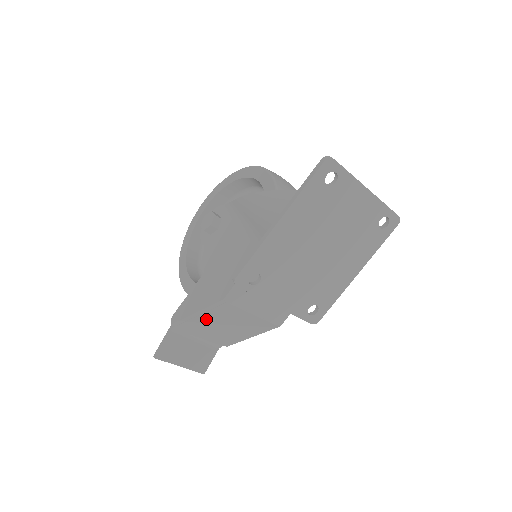
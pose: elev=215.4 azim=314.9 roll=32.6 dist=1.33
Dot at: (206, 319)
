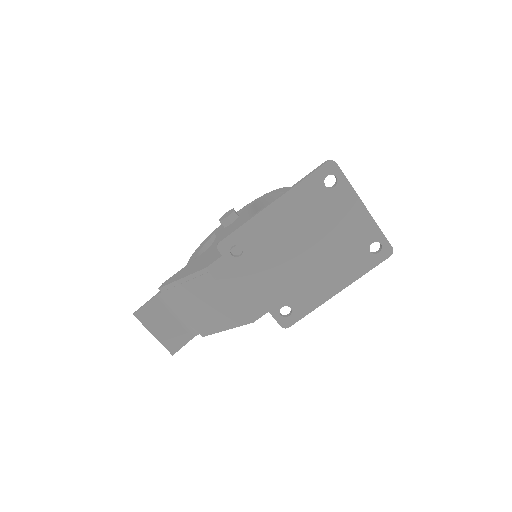
Dot at: (189, 290)
